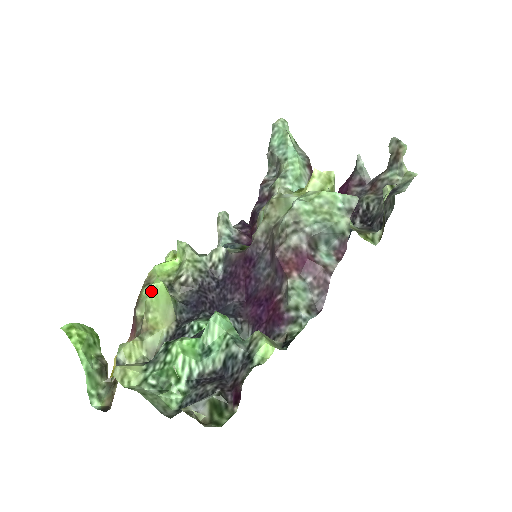
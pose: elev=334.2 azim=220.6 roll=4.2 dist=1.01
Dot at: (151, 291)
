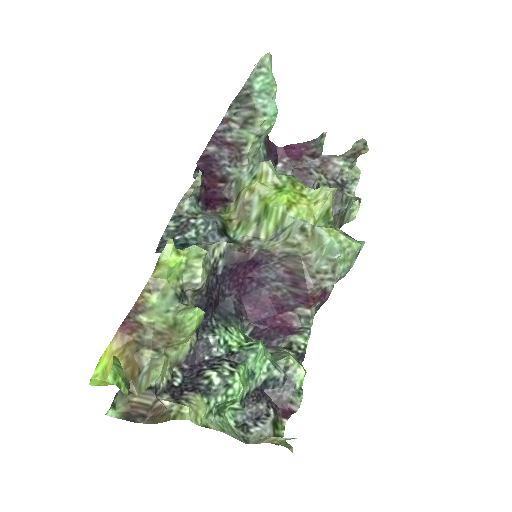
Dot at: (194, 323)
